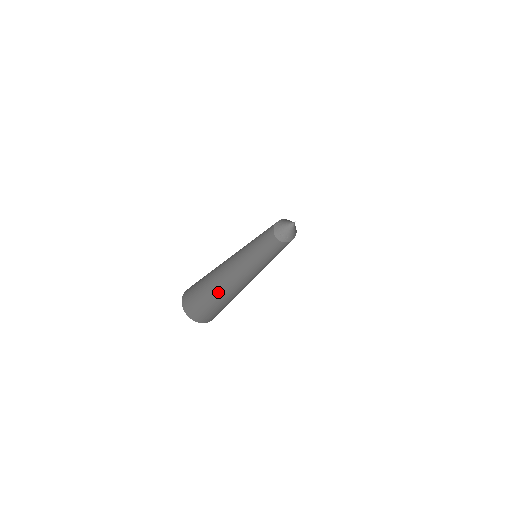
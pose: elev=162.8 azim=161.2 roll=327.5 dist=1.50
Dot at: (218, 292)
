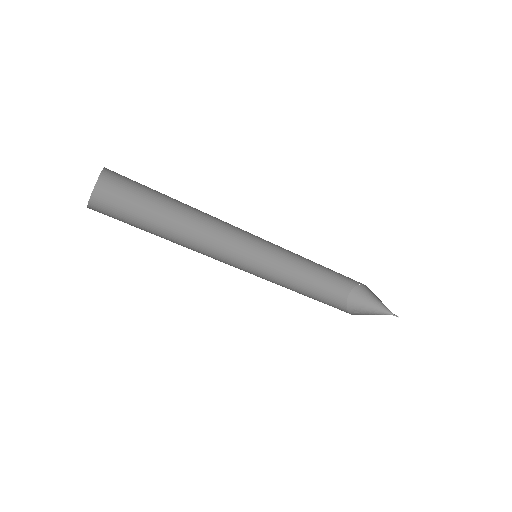
Dot at: occluded
